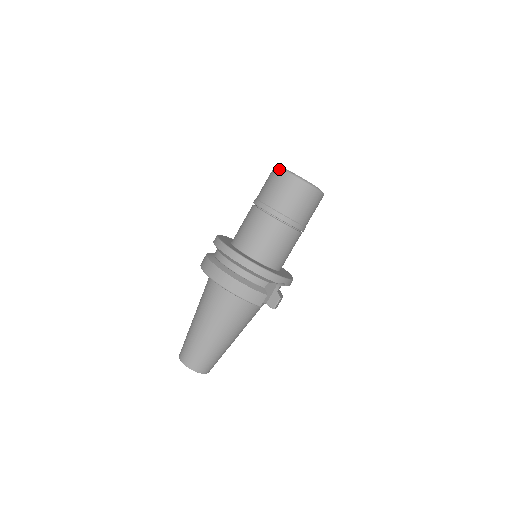
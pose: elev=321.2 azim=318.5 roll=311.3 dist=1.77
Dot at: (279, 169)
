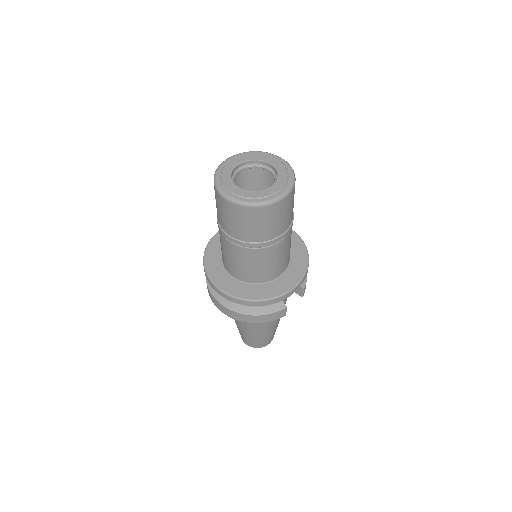
Dot at: (220, 196)
